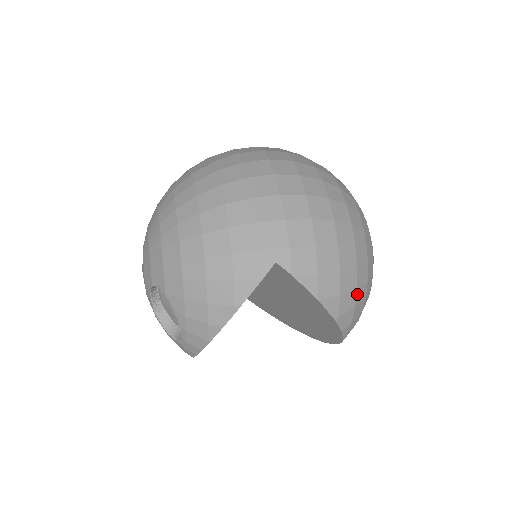
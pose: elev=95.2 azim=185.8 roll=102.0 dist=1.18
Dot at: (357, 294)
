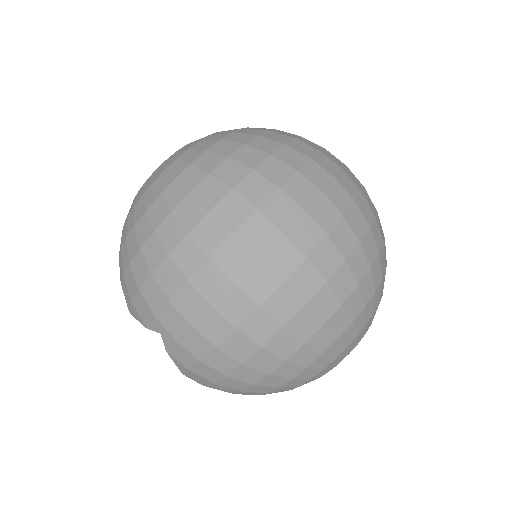
Dot at: occluded
